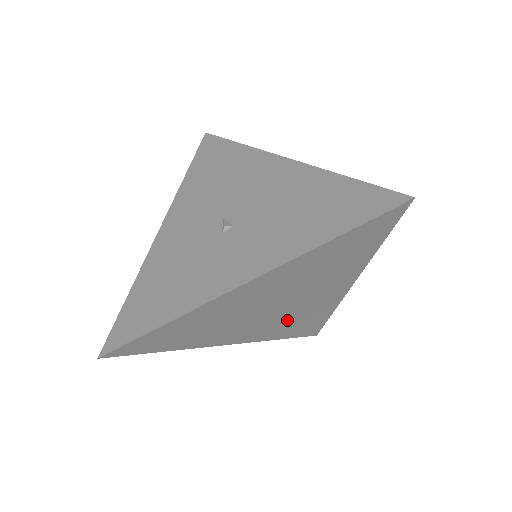
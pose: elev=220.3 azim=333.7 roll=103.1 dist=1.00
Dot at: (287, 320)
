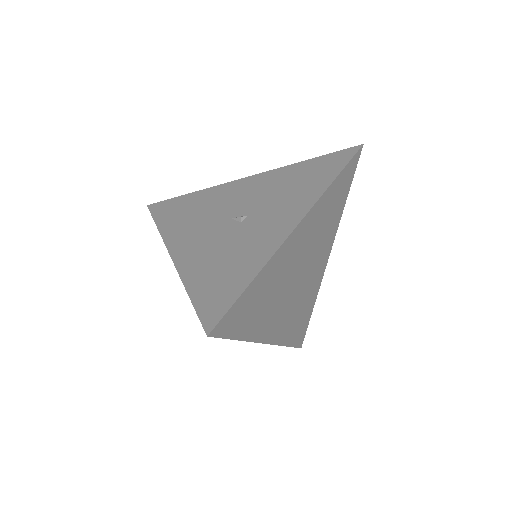
Dot at: (297, 306)
